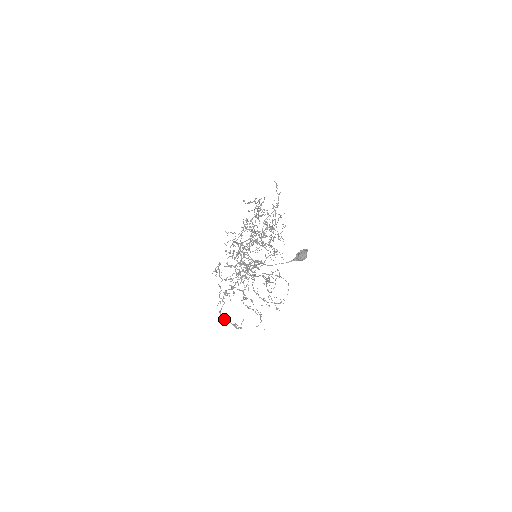
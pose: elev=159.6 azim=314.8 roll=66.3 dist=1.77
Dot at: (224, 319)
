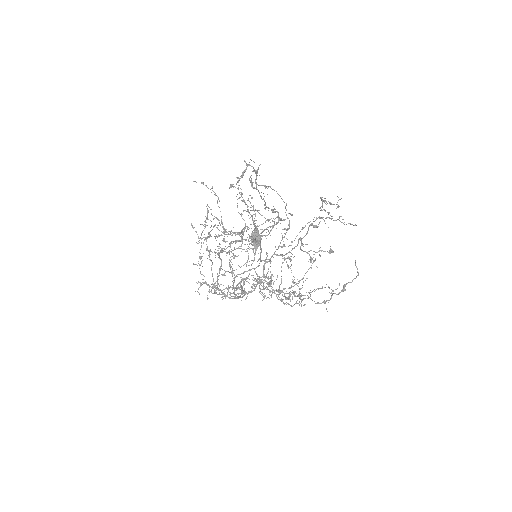
Dot at: (331, 298)
